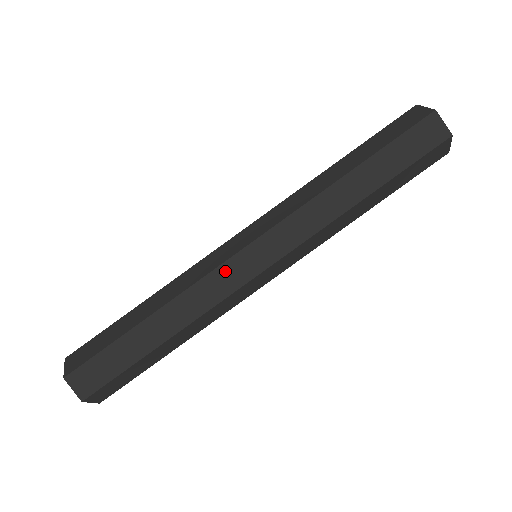
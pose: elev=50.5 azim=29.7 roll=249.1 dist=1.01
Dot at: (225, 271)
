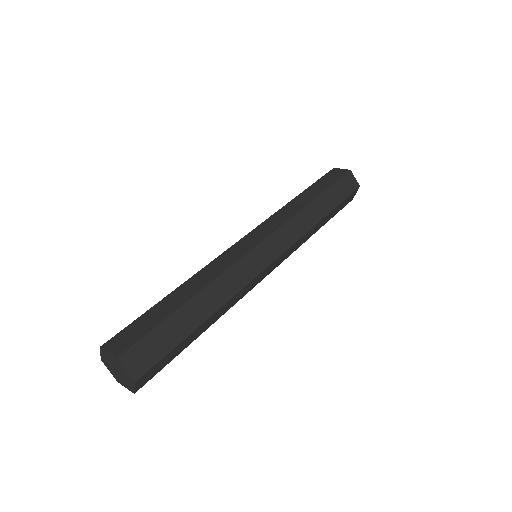
Dot at: (248, 260)
